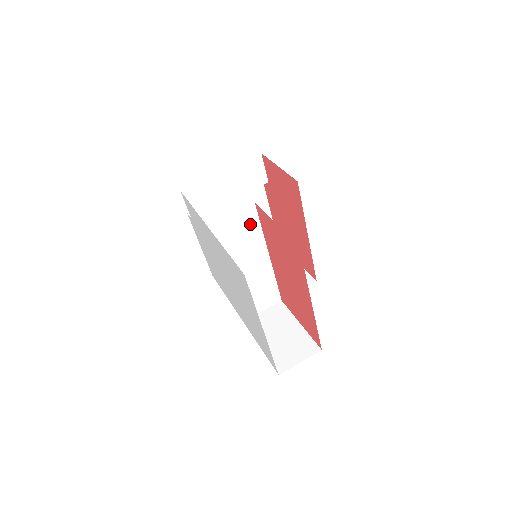
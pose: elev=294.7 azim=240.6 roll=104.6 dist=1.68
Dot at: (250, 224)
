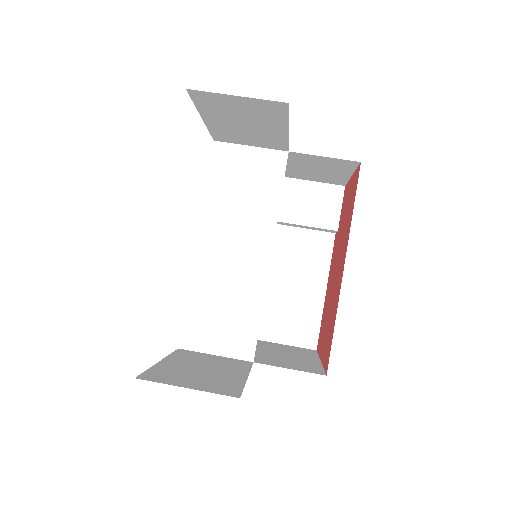
Dot at: (268, 180)
